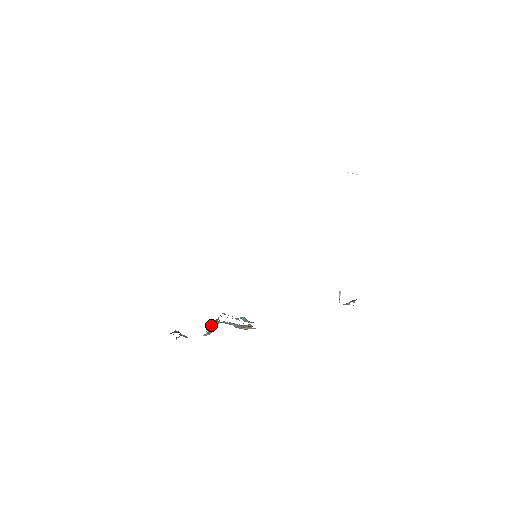
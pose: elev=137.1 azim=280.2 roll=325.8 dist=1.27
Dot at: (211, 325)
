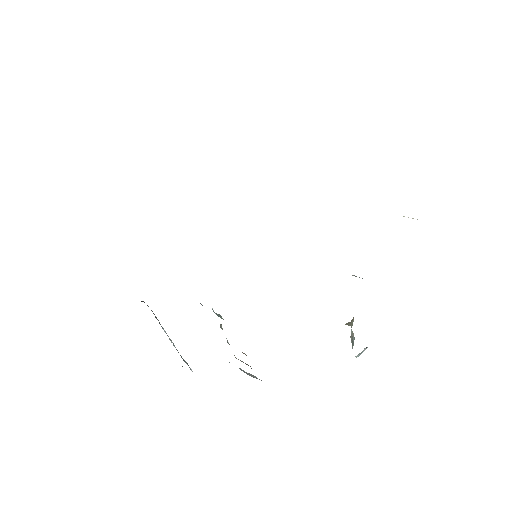
Dot at: occluded
